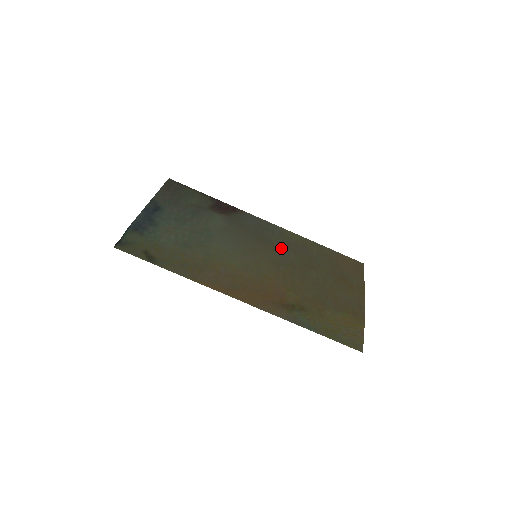
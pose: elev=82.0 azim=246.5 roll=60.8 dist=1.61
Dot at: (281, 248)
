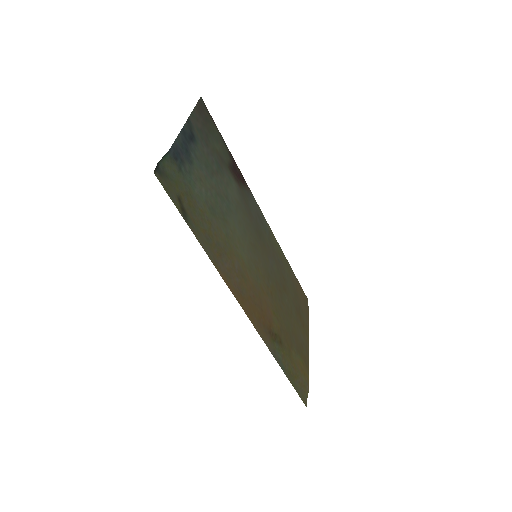
Dot at: (270, 254)
